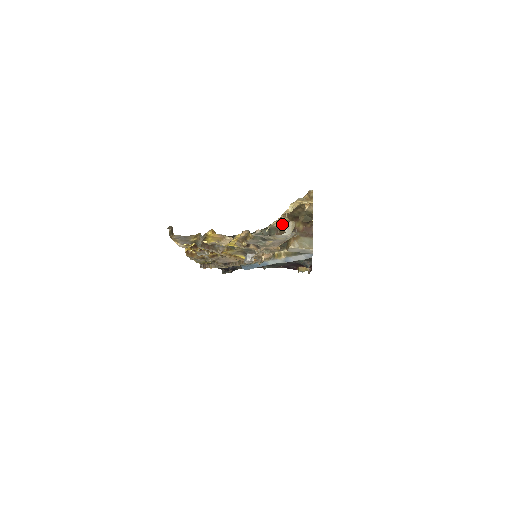
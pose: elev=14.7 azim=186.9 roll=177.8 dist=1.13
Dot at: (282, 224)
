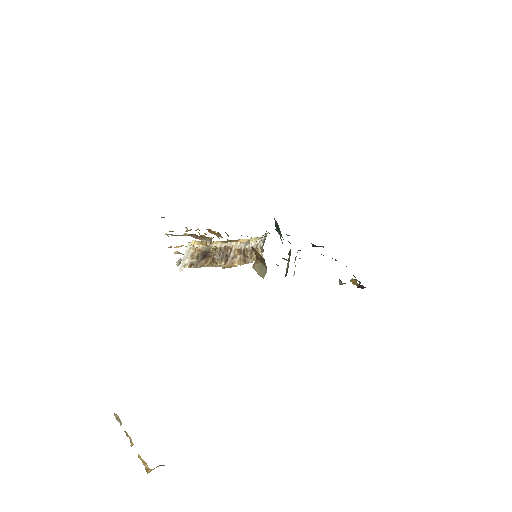
Dot at: occluded
